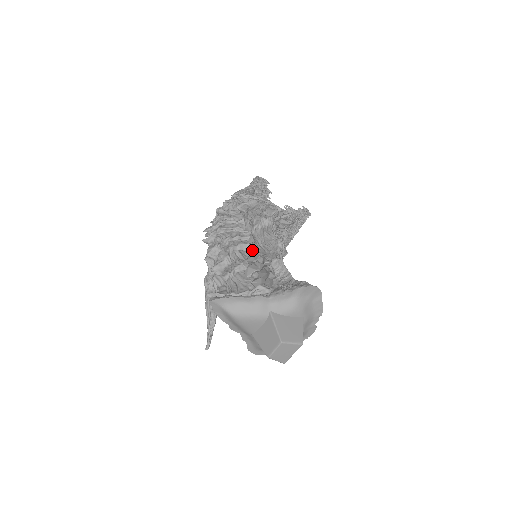
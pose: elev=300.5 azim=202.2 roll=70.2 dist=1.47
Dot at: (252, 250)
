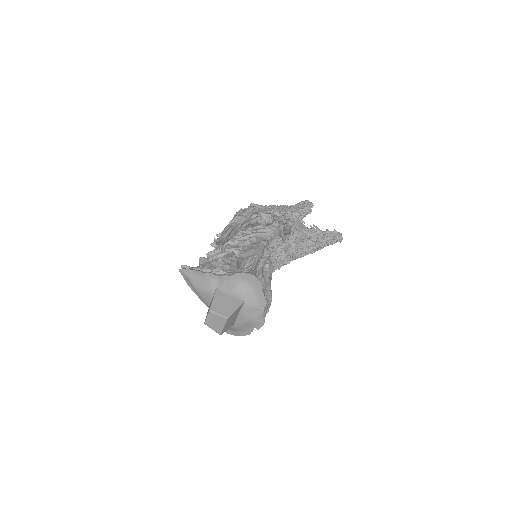
Dot at: (237, 244)
